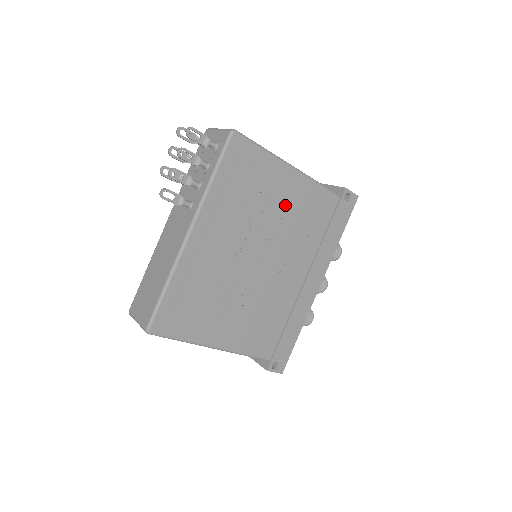
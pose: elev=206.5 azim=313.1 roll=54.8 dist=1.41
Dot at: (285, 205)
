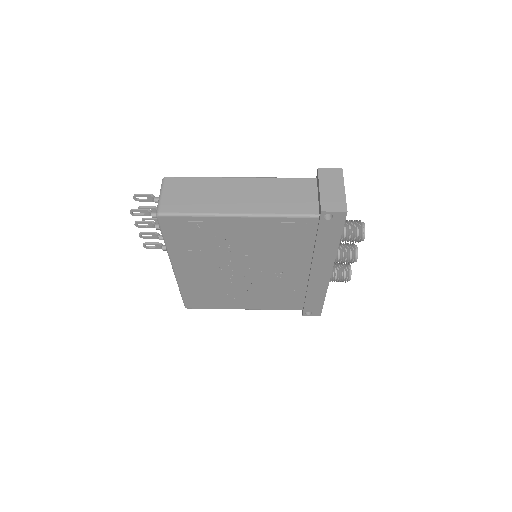
Dot at: (249, 239)
